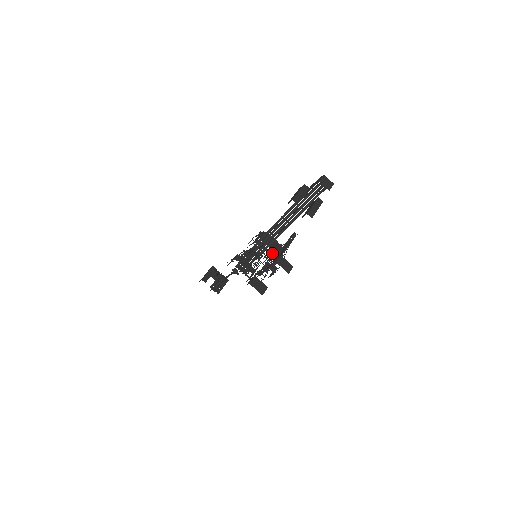
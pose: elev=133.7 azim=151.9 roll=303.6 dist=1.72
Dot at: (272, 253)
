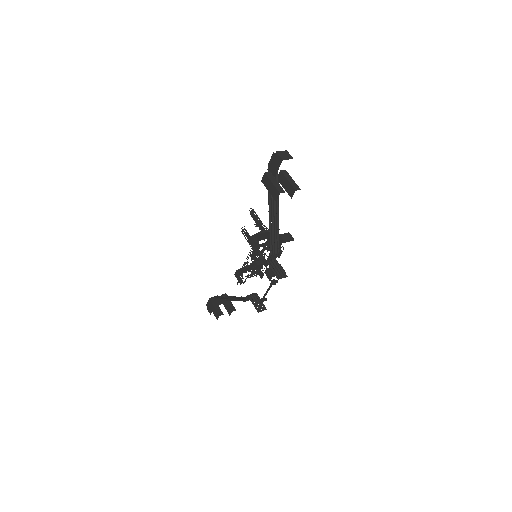
Dot at: (247, 241)
